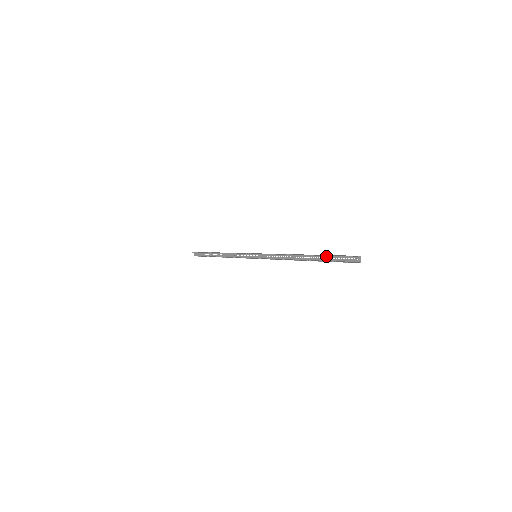
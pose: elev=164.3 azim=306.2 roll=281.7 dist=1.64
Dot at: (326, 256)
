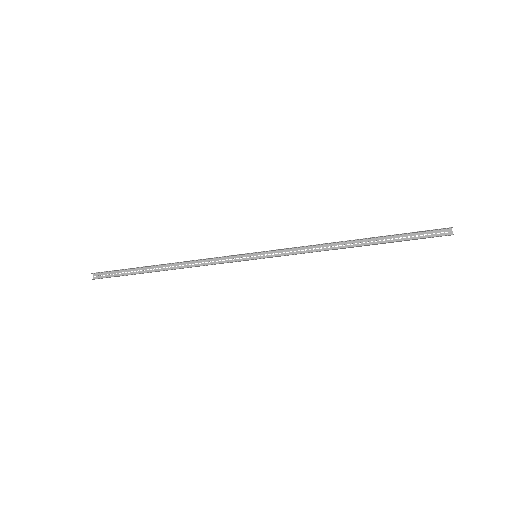
Dot at: (395, 236)
